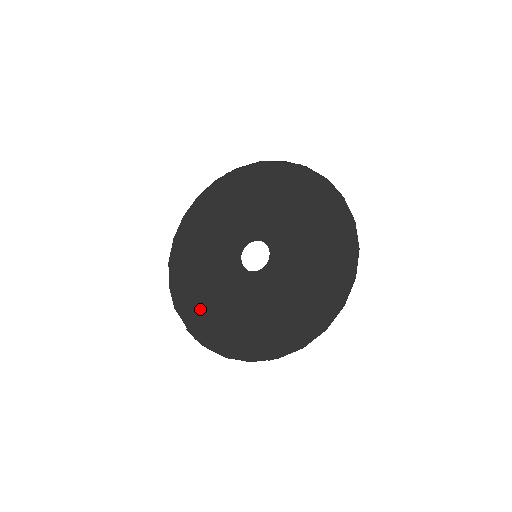
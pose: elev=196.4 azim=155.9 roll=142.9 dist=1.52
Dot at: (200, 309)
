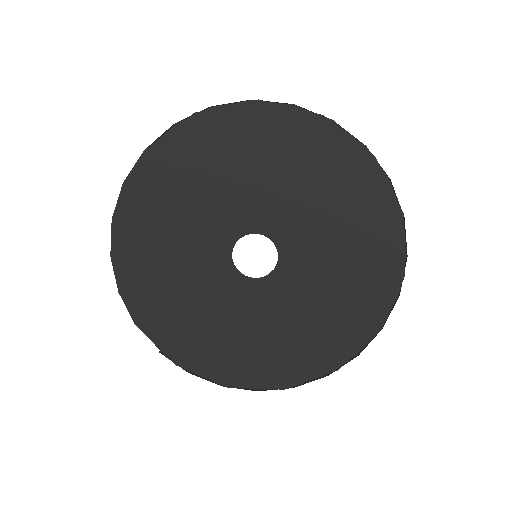
Dot at: (177, 327)
